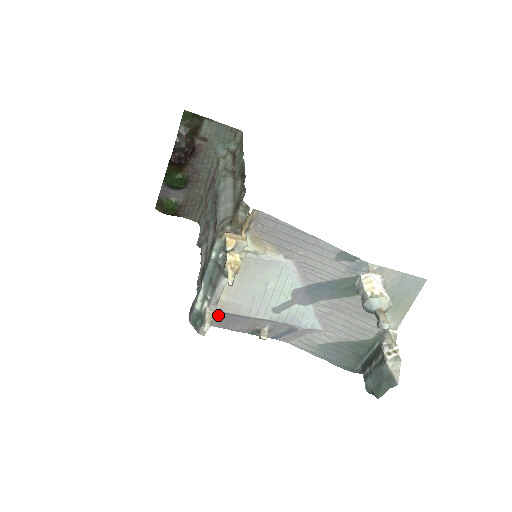
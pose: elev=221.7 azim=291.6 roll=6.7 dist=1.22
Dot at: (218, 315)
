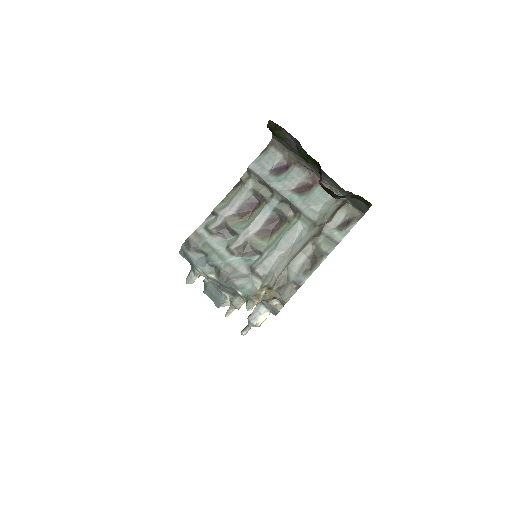
Dot at: occluded
